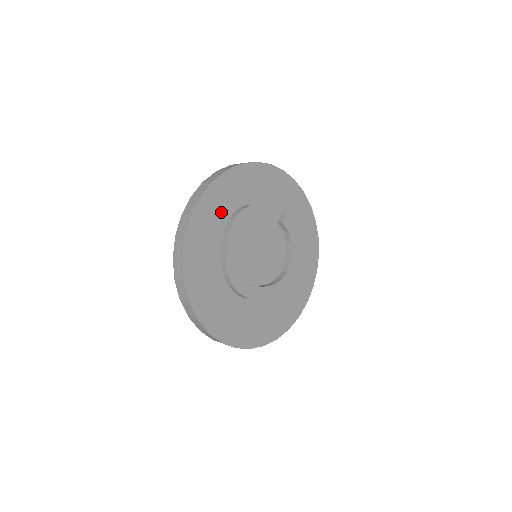
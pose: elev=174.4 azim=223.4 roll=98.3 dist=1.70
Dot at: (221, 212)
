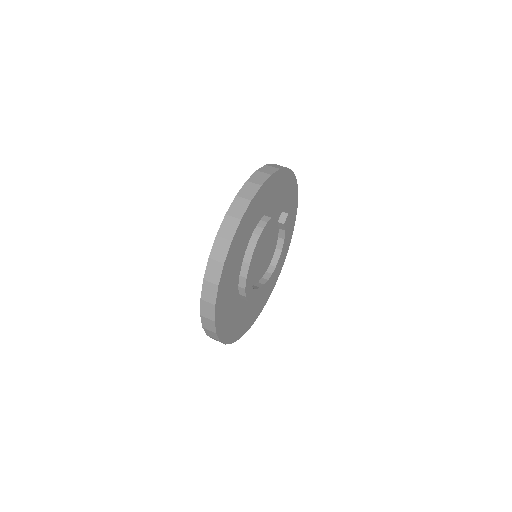
Dot at: (249, 228)
